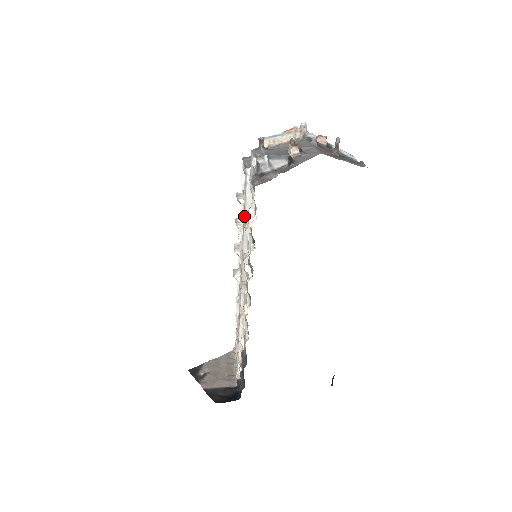
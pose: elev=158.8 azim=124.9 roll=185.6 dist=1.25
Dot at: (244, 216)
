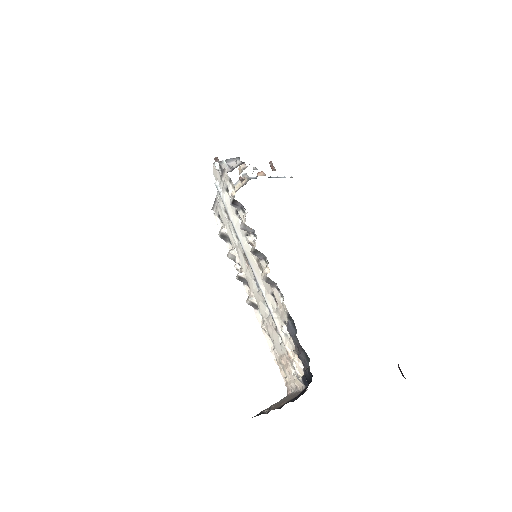
Dot at: (229, 217)
